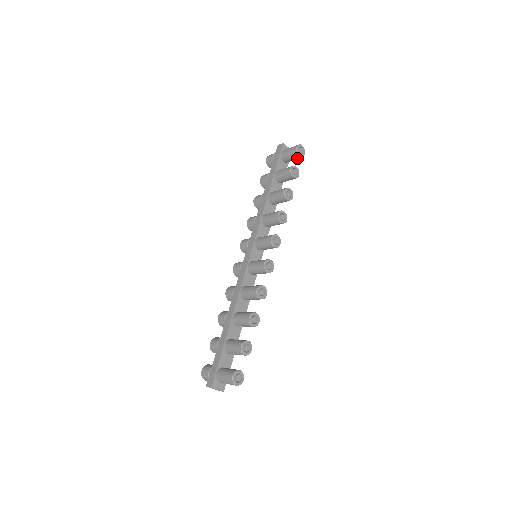
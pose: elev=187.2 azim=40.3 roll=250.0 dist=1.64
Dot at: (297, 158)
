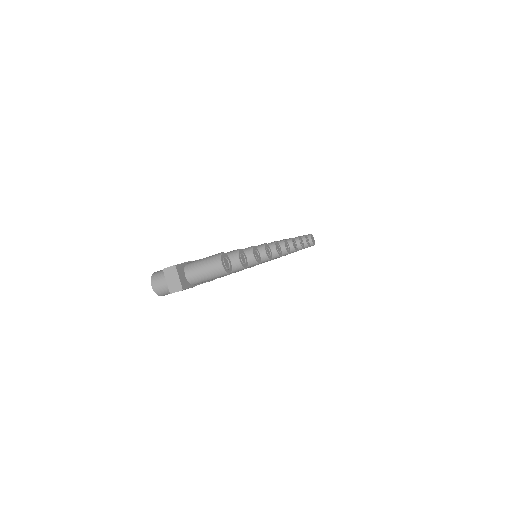
Dot at: occluded
